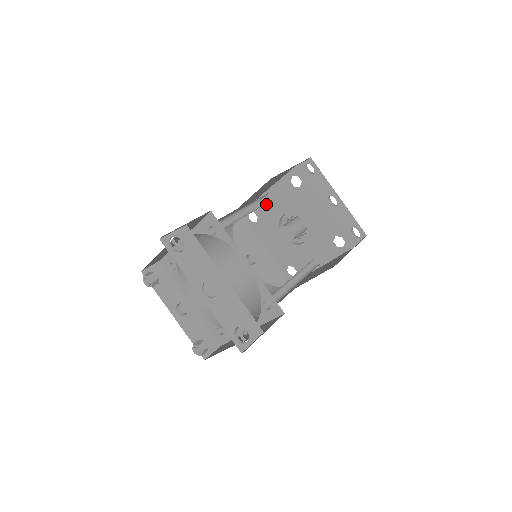
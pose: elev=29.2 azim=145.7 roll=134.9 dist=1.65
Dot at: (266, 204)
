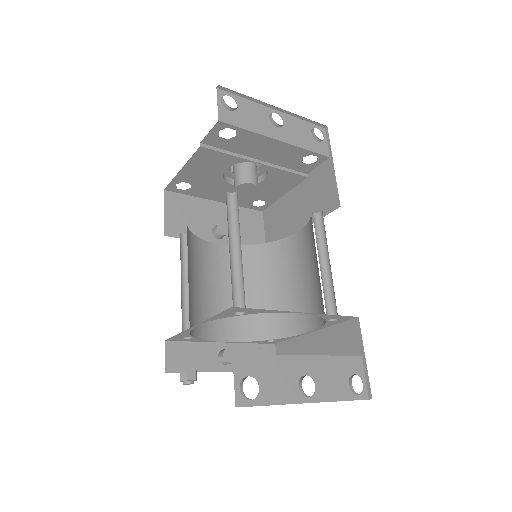
Dot at: (196, 170)
